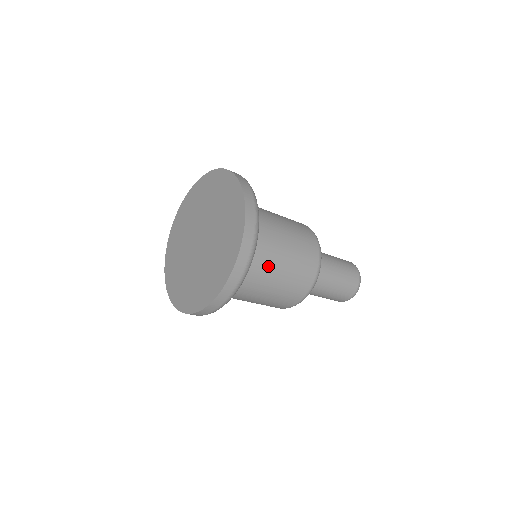
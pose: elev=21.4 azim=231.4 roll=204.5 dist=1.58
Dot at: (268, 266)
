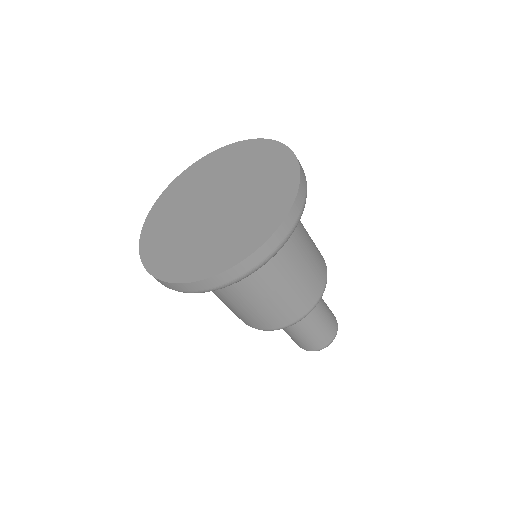
Dot at: (299, 224)
